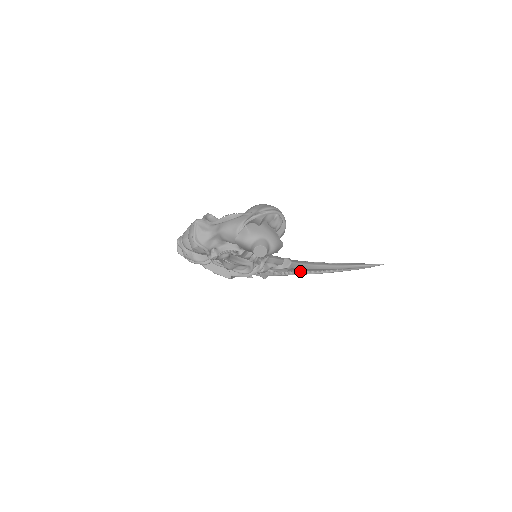
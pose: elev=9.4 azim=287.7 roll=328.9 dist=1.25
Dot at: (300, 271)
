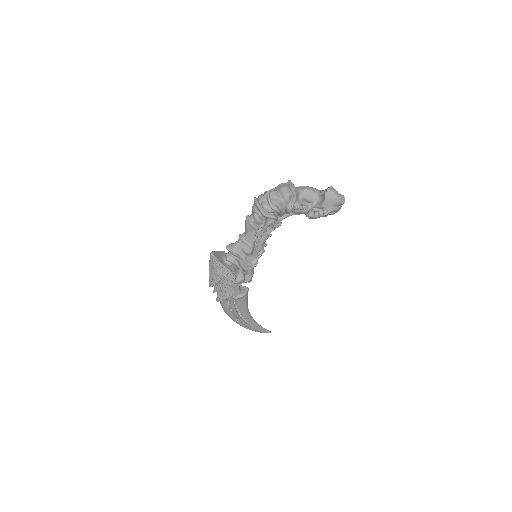
Dot at: (237, 310)
